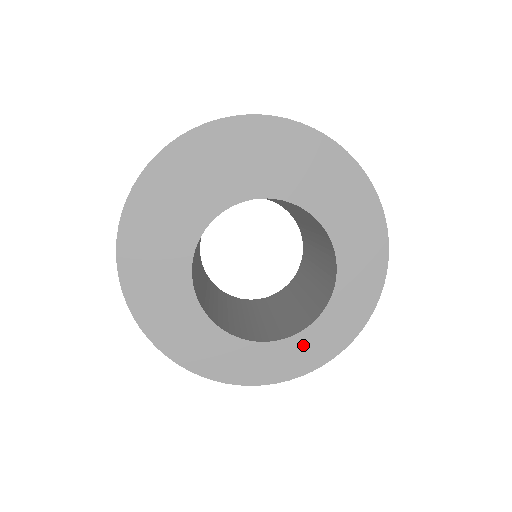
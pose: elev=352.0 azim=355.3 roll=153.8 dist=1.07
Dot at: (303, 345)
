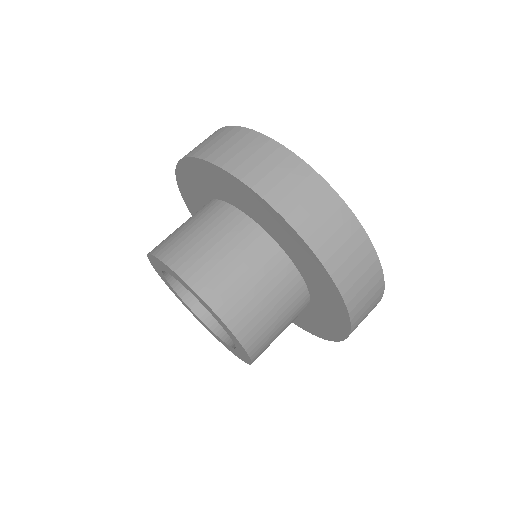
Dot at: (189, 309)
